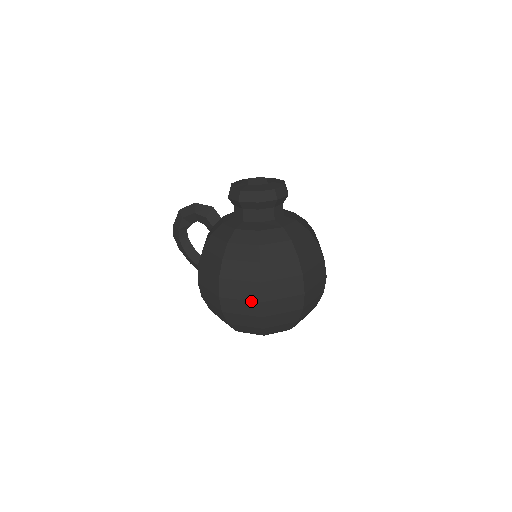
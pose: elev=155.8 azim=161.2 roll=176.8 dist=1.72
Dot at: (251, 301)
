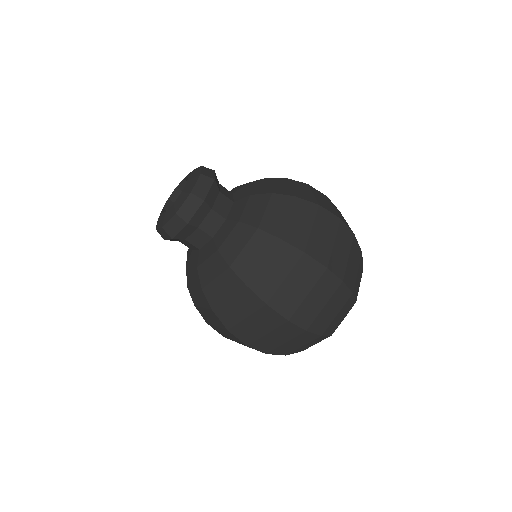
Dot at: occluded
